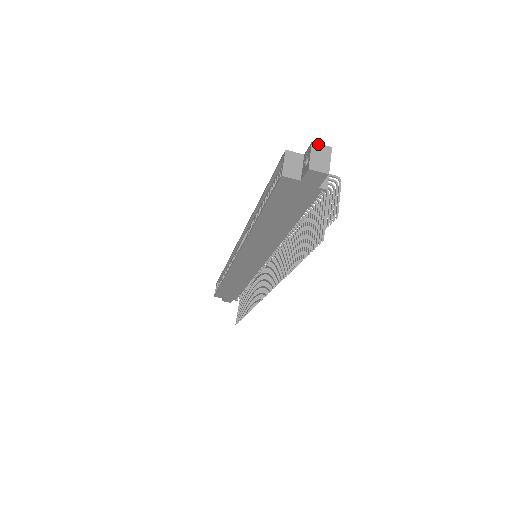
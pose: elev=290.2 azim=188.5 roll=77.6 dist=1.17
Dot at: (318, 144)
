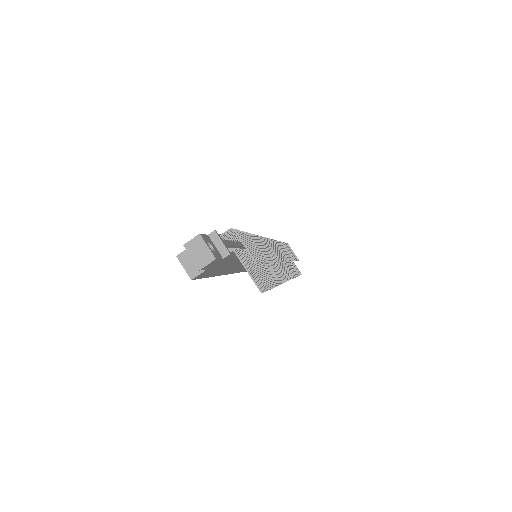
Dot at: (189, 242)
